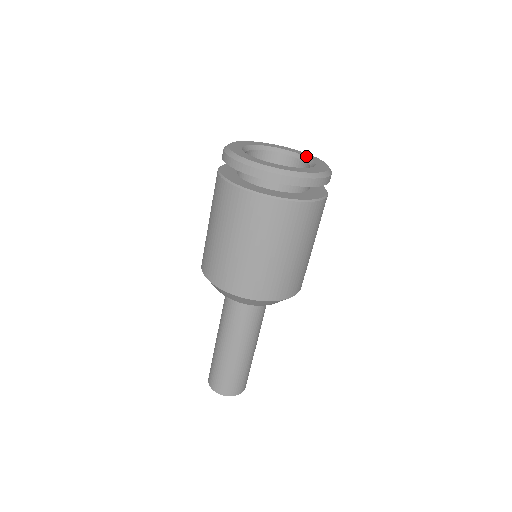
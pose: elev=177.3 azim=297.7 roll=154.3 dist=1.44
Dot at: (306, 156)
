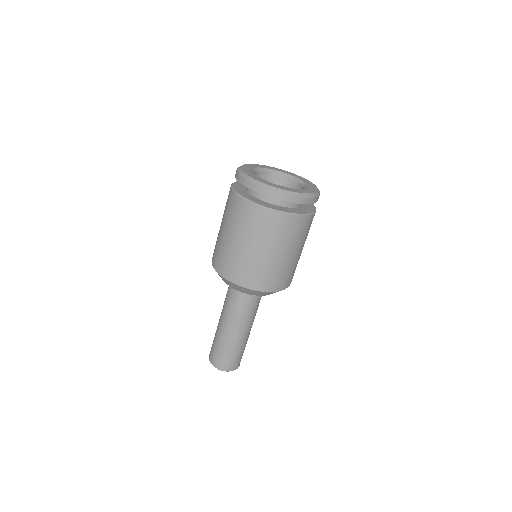
Dot at: (305, 181)
